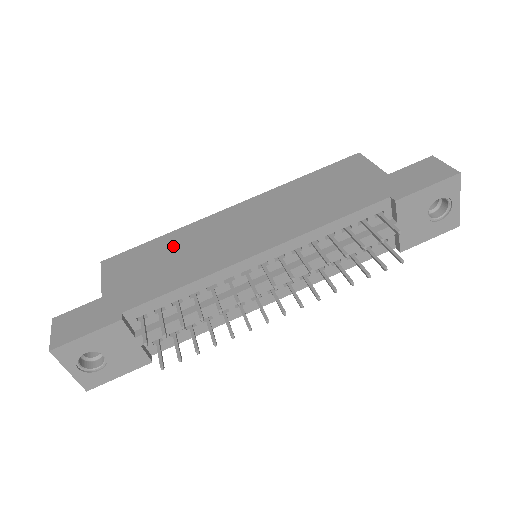
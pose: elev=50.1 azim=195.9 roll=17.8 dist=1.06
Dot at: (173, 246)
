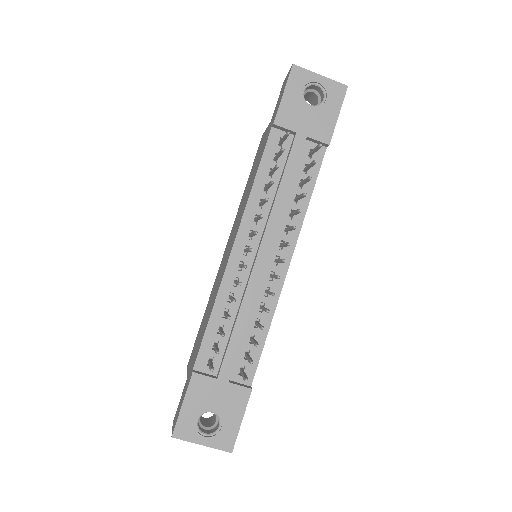
Dot at: occluded
